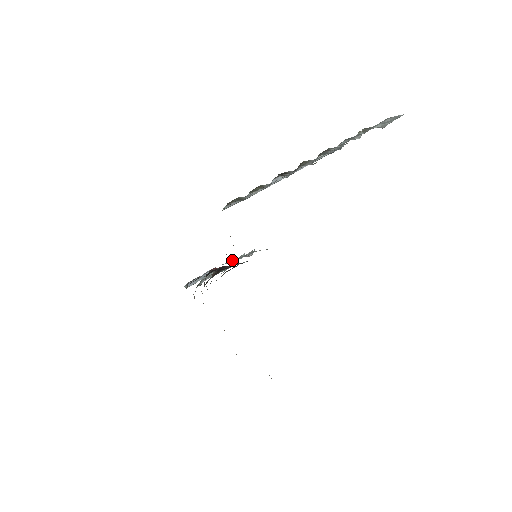
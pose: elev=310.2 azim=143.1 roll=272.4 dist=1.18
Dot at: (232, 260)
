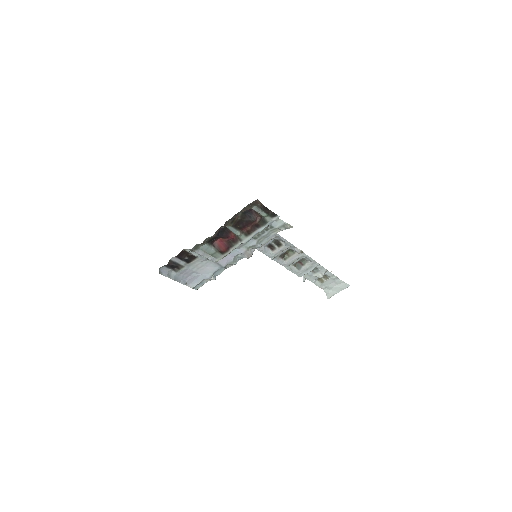
Dot at: (213, 276)
